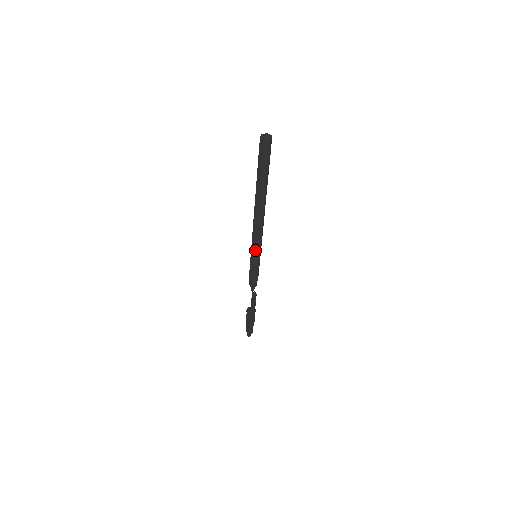
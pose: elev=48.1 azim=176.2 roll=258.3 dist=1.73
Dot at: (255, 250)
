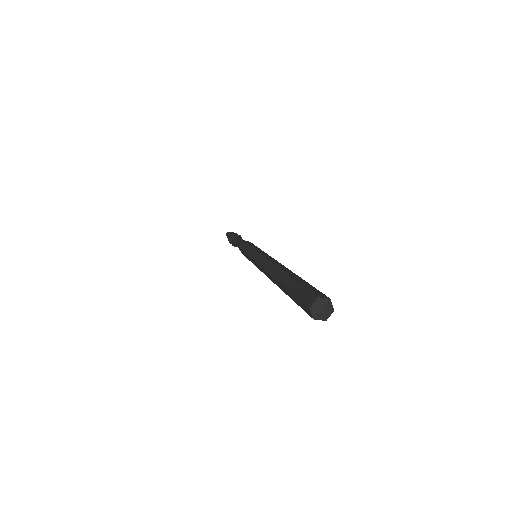
Dot at: occluded
